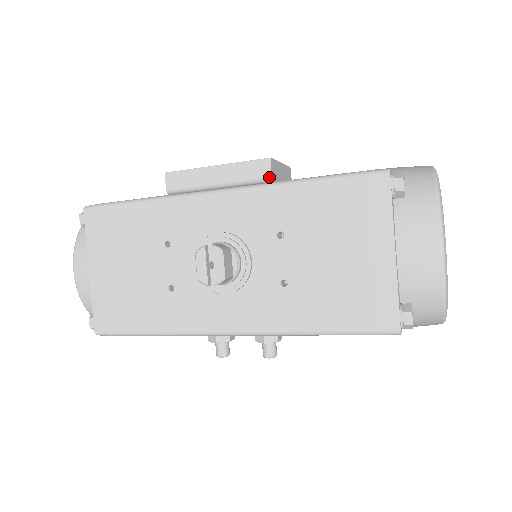
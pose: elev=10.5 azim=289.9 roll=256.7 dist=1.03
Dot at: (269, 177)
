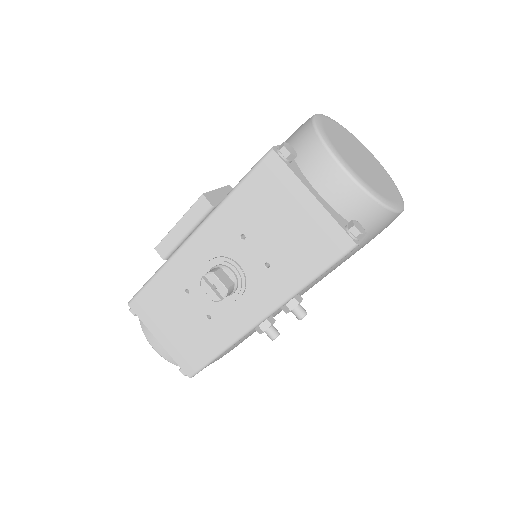
Dot at: (210, 206)
